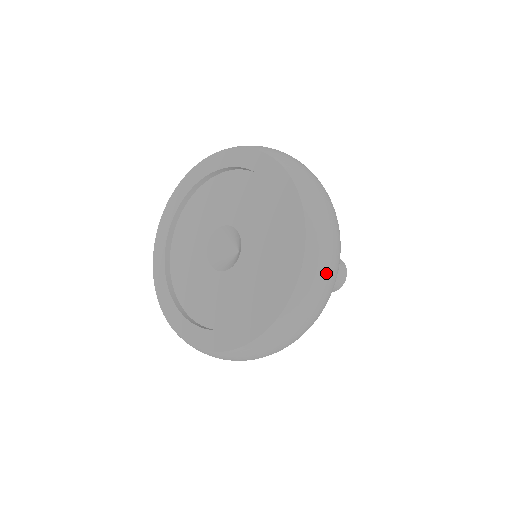
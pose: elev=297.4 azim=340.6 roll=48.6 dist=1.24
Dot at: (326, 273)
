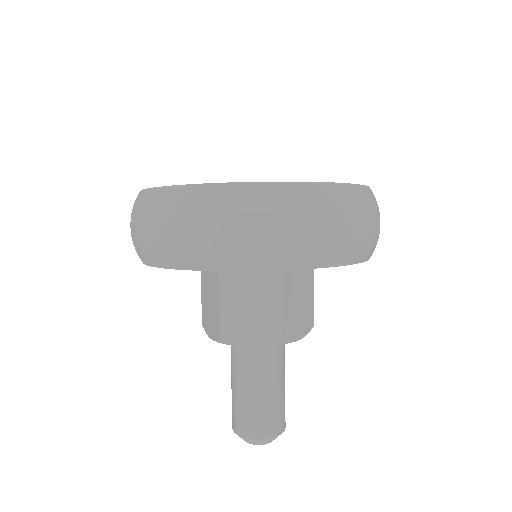
Dot at: (354, 218)
